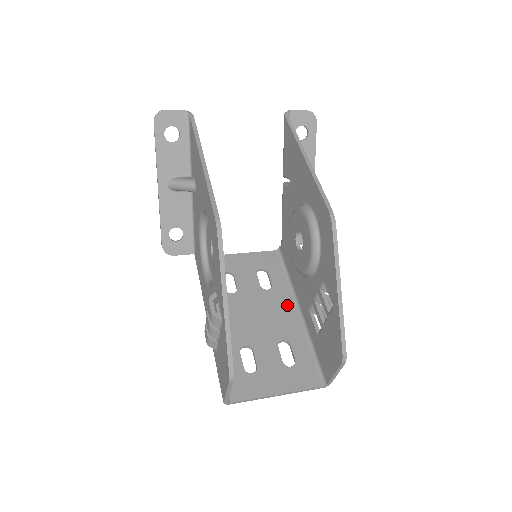
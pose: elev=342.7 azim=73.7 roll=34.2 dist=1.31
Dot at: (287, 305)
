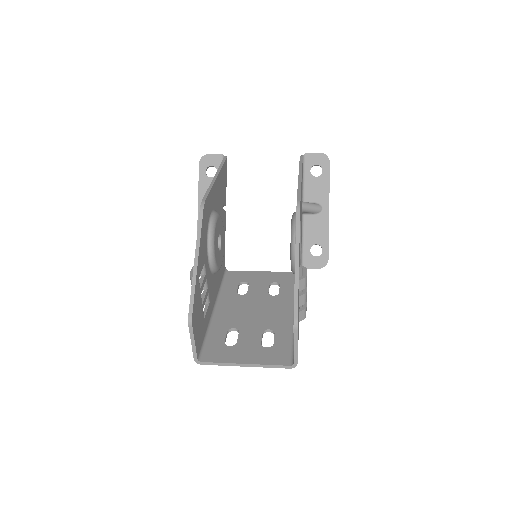
Dot at: (286, 307)
